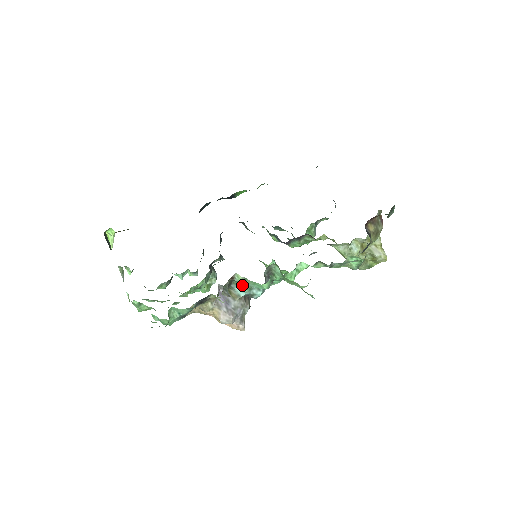
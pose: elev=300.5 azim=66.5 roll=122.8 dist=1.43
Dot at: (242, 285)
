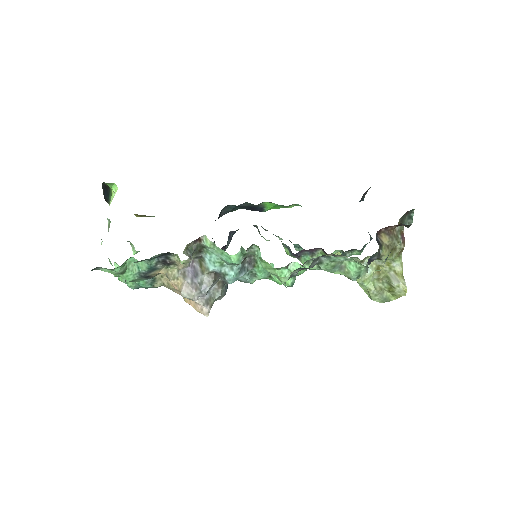
Dot at: (212, 255)
